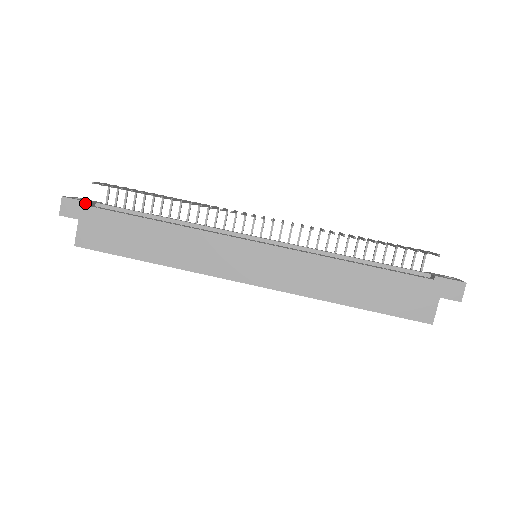
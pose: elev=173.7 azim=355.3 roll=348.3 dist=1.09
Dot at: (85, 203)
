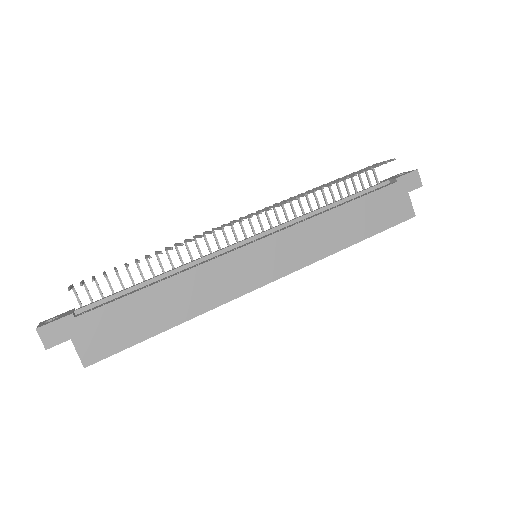
Dot at: (67, 318)
